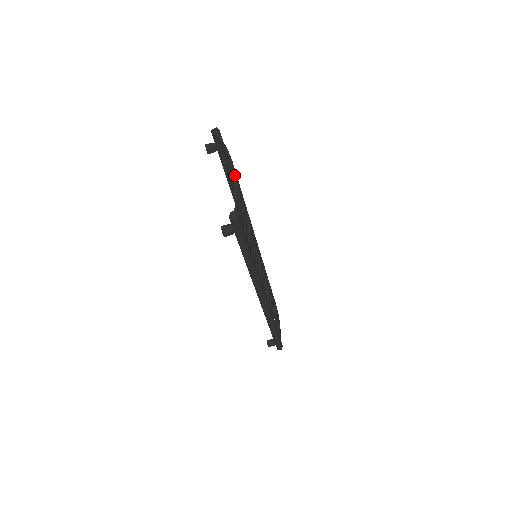
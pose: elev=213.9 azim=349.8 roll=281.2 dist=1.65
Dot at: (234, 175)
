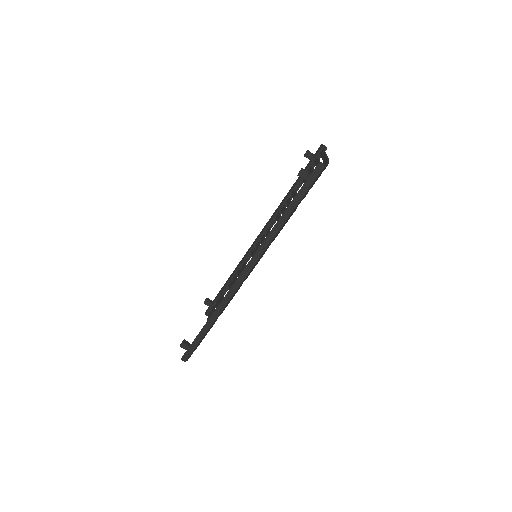
Dot at: (328, 162)
